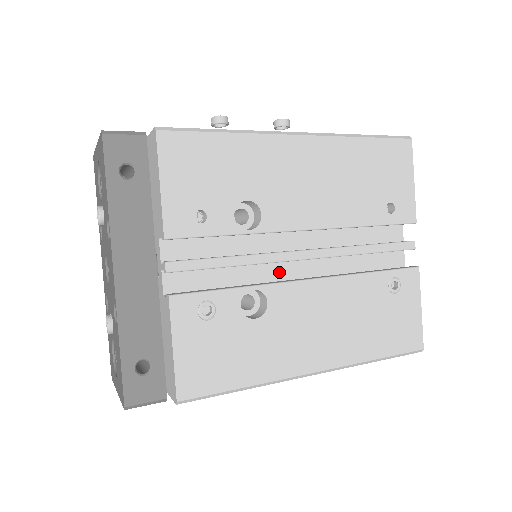
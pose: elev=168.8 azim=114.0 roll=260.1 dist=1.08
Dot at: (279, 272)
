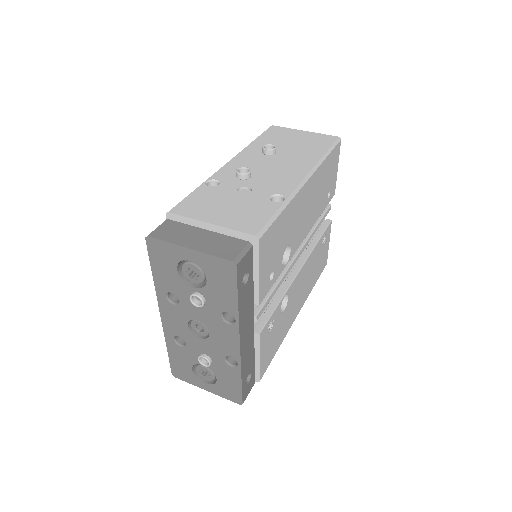
Dot at: occluded
